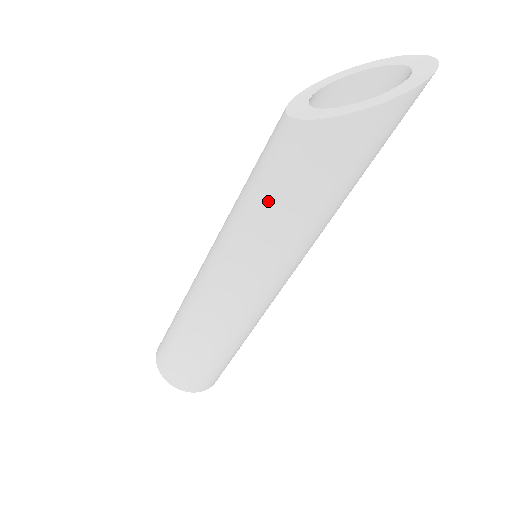
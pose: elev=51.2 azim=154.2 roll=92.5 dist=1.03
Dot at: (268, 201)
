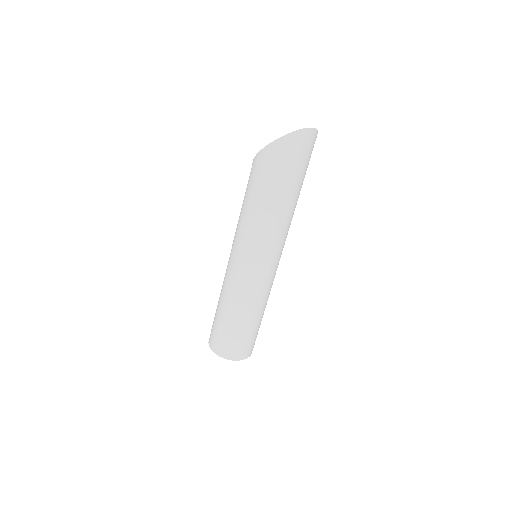
Dot at: (242, 206)
